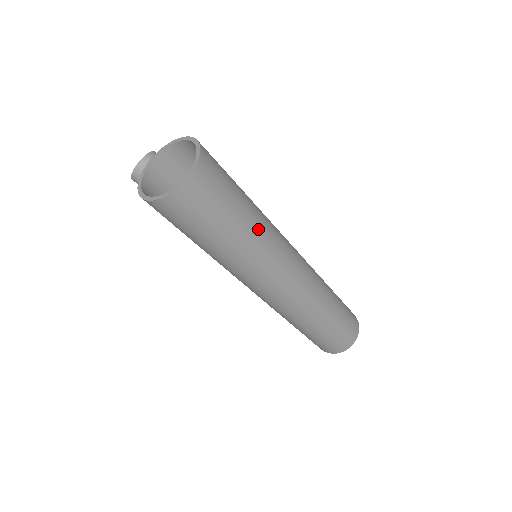
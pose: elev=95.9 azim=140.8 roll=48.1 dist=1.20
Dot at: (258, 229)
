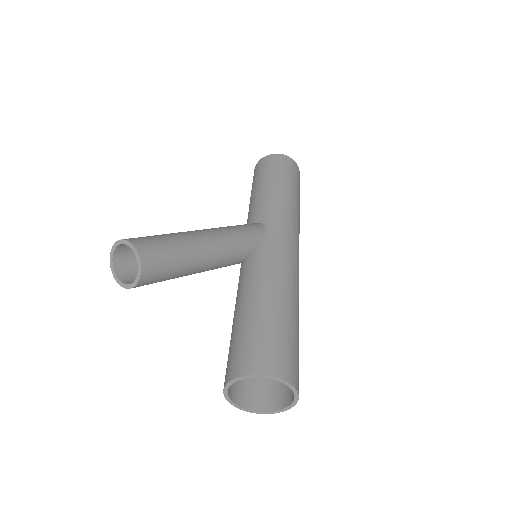
Dot at: occluded
